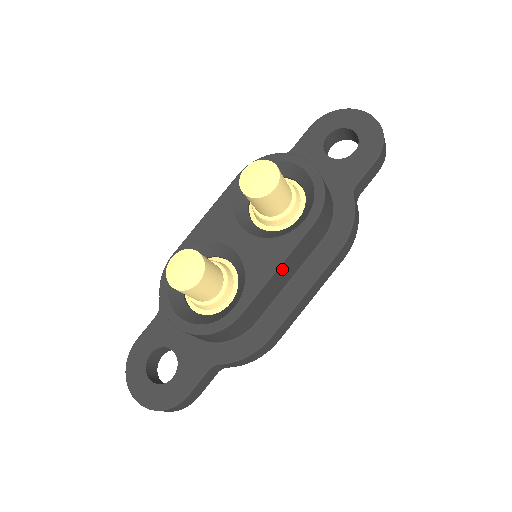
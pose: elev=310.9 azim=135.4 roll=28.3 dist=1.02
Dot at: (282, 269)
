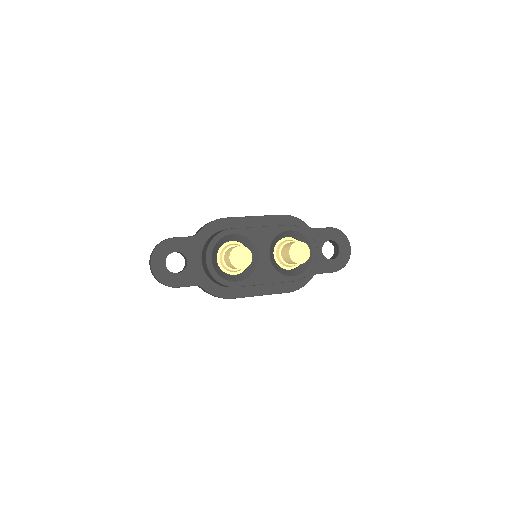
Dot at: occluded
